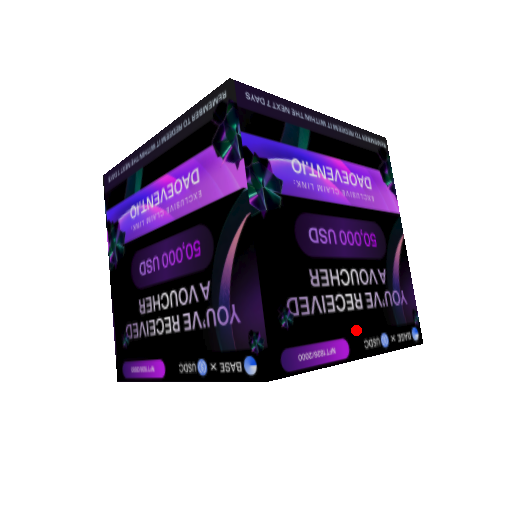
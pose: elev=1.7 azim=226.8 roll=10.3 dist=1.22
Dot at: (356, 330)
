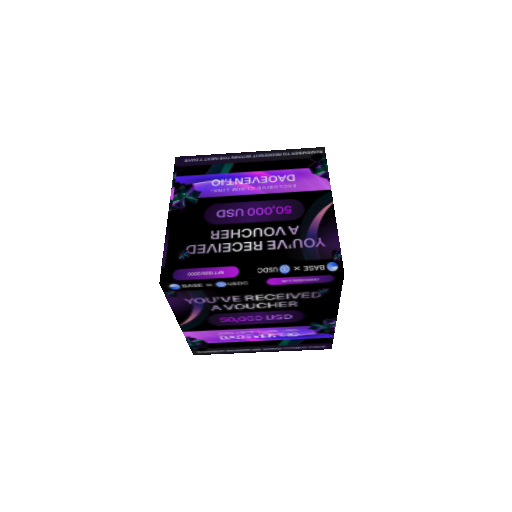
Dot at: (250, 262)
